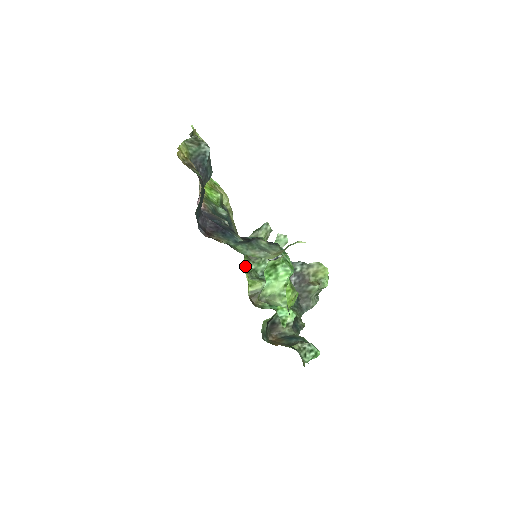
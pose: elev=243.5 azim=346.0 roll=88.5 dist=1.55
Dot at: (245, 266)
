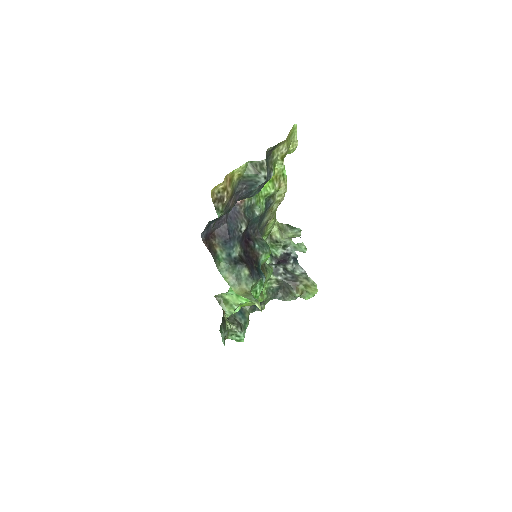
Dot at: occluded
